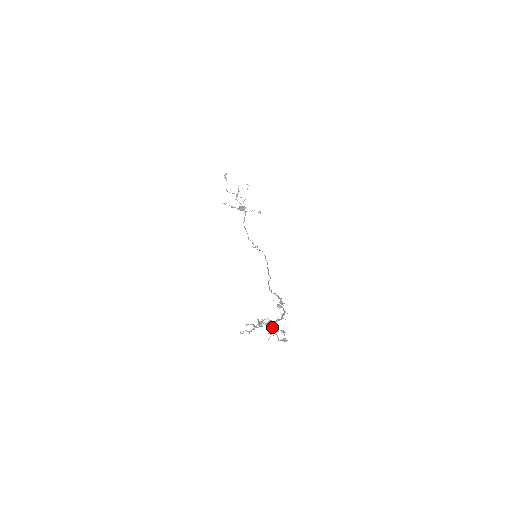
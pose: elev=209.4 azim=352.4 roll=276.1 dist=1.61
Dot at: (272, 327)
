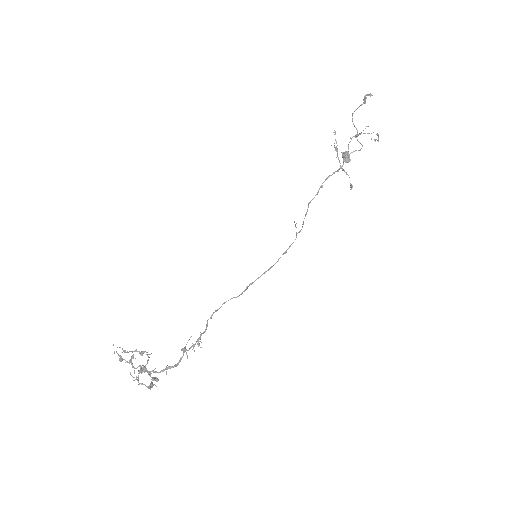
Dot at: (139, 373)
